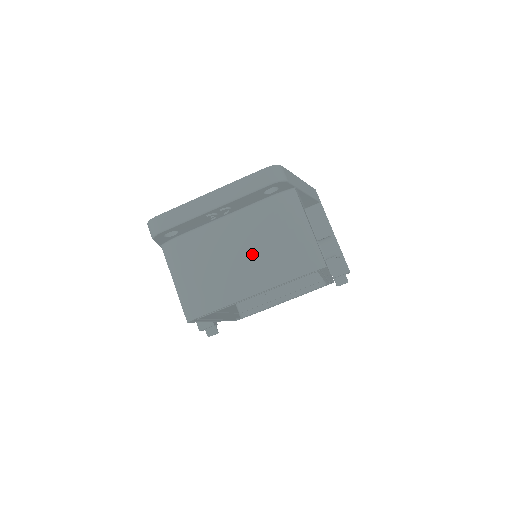
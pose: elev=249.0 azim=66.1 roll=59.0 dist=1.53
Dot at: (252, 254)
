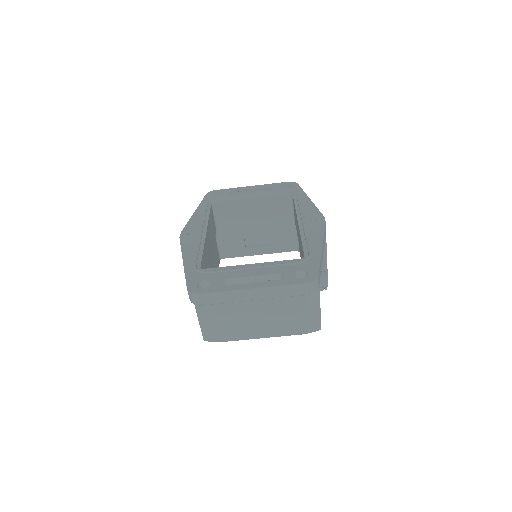
Dot at: (269, 314)
